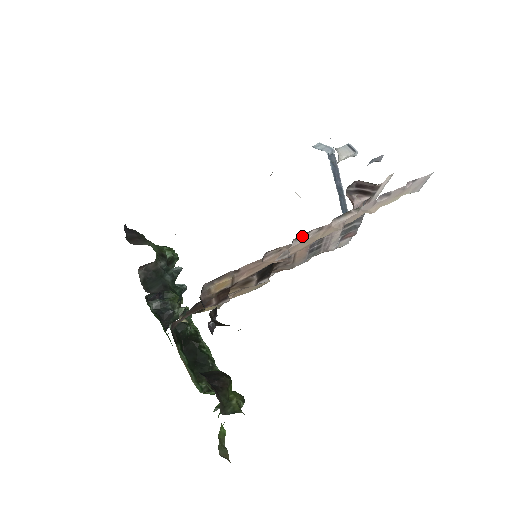
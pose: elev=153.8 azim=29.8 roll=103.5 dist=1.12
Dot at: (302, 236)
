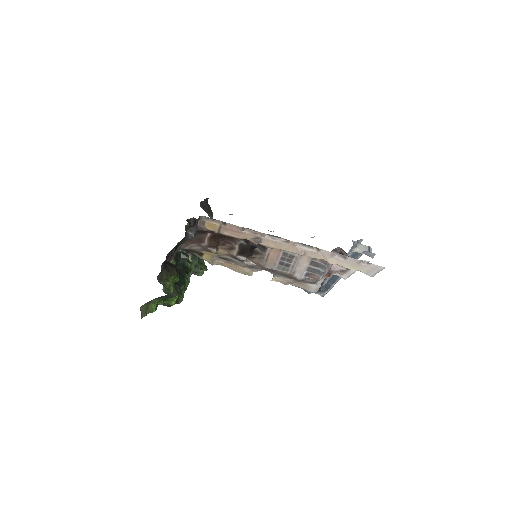
Dot at: (274, 237)
